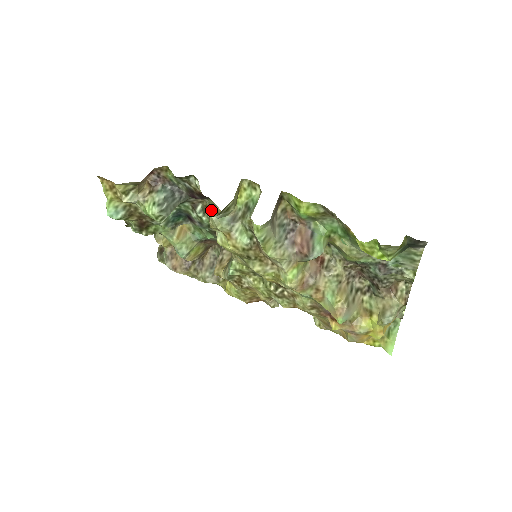
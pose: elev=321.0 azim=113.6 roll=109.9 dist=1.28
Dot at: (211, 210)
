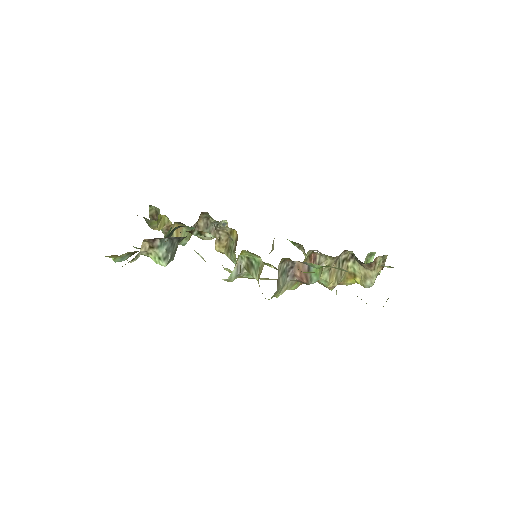
Dot at: (207, 233)
